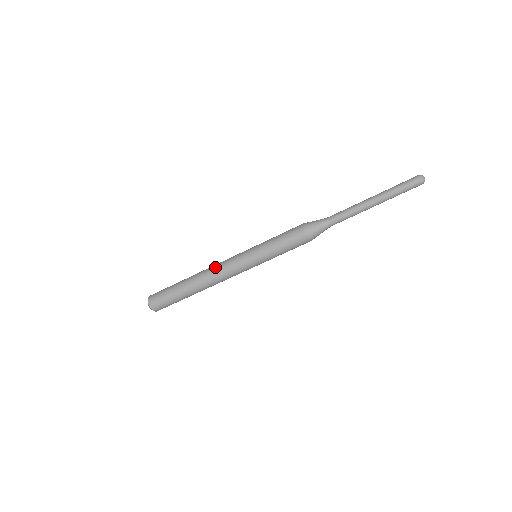
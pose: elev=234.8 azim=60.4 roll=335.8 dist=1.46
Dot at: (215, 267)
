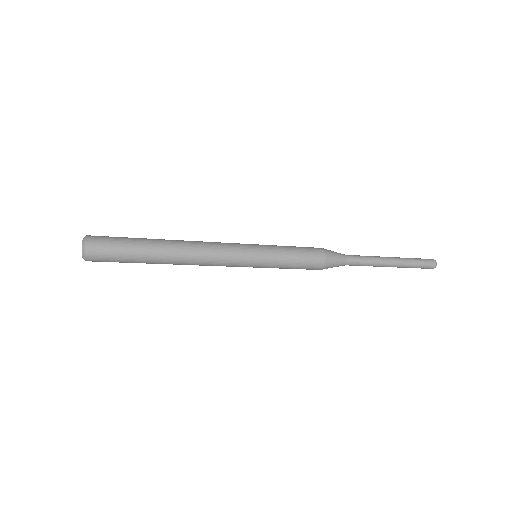
Dot at: (206, 246)
